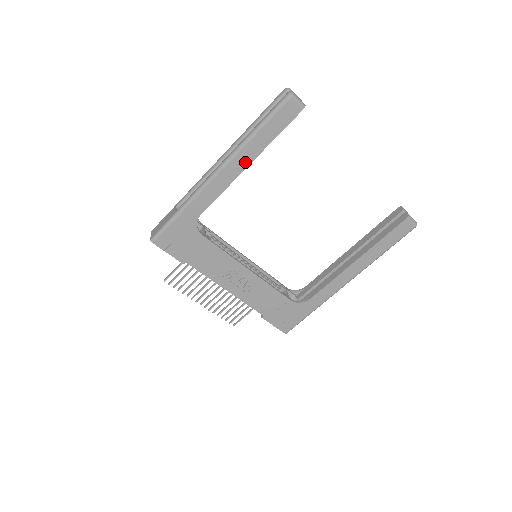
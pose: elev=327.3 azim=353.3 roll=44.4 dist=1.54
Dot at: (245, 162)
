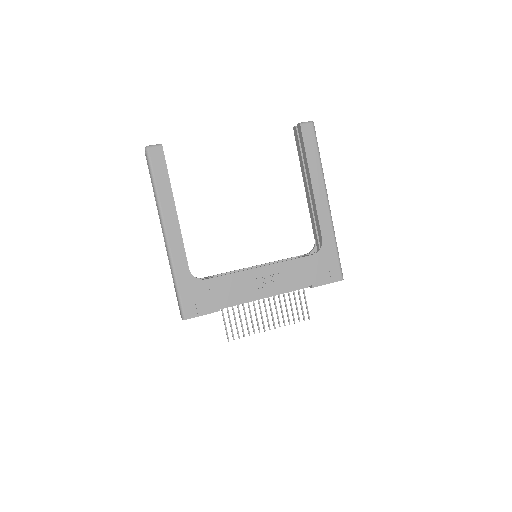
Dot at: (172, 209)
